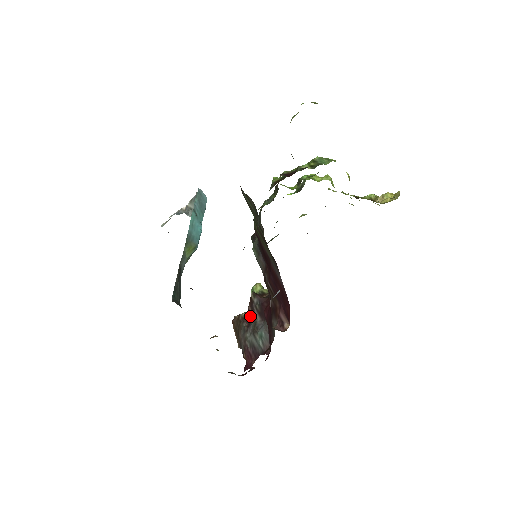
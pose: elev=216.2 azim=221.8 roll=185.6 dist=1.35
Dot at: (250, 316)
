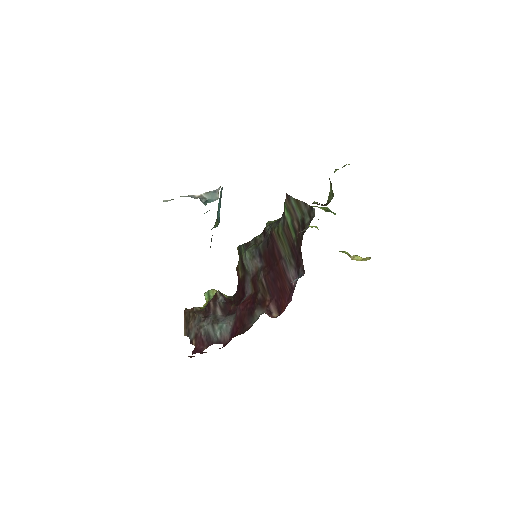
Dot at: (209, 310)
